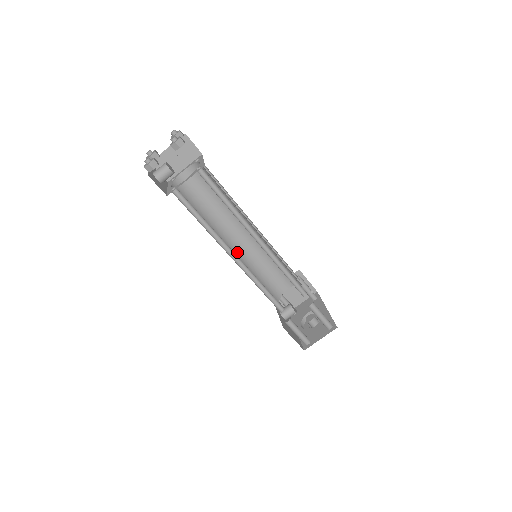
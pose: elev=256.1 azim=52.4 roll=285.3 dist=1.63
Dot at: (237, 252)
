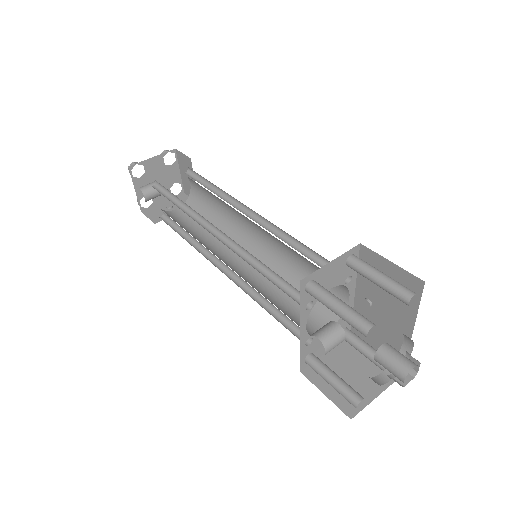
Dot at: occluded
